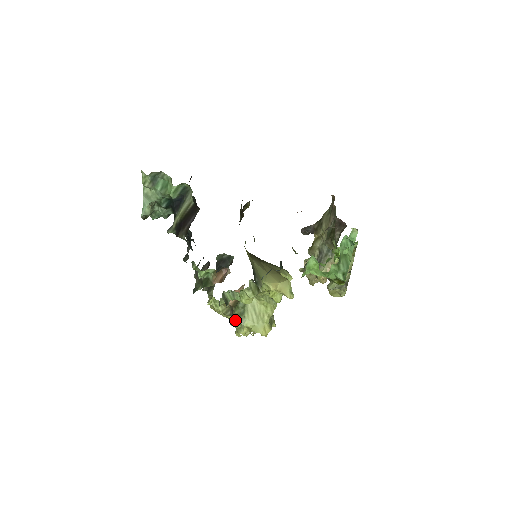
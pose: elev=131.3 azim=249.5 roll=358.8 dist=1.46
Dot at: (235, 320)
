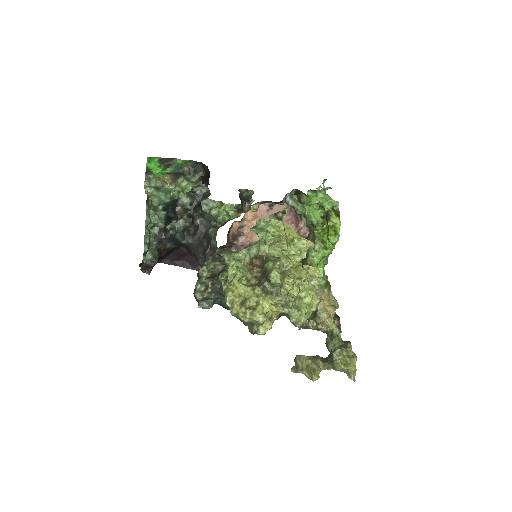
Dot at: (274, 268)
